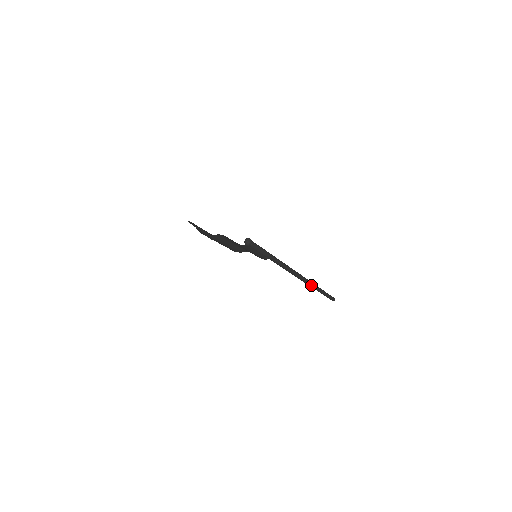
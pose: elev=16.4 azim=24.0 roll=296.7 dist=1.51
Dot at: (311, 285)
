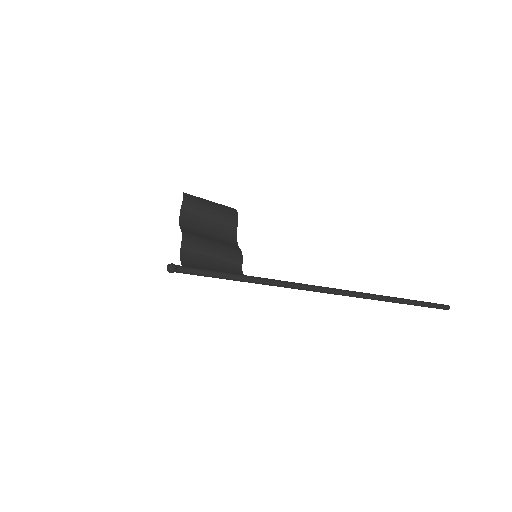
Dot at: (366, 298)
